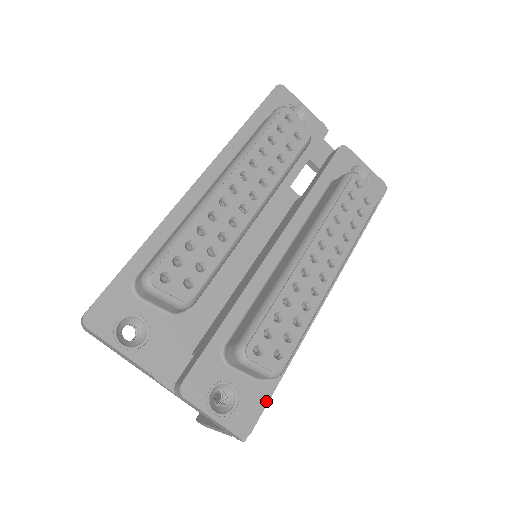
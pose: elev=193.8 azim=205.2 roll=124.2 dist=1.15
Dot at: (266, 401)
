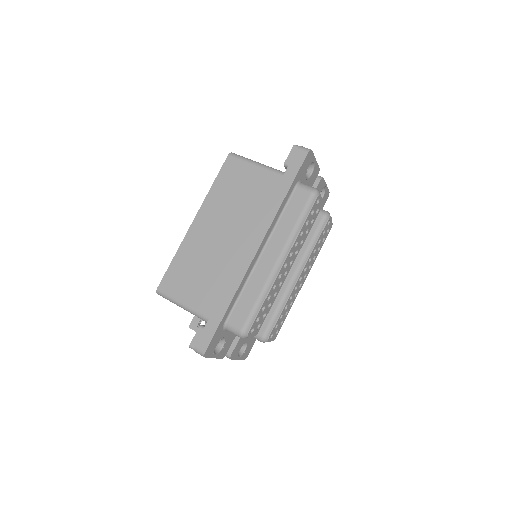
Dot at: (255, 340)
